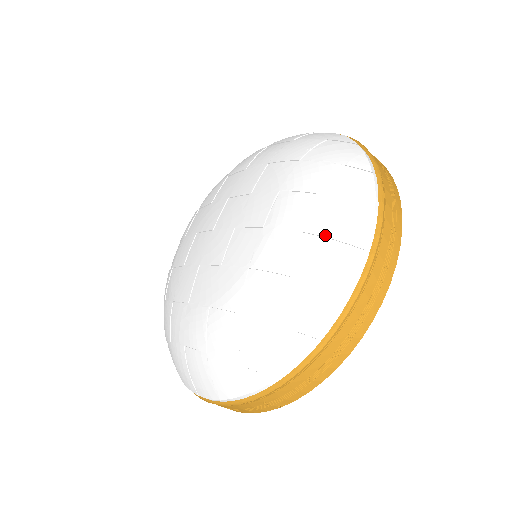
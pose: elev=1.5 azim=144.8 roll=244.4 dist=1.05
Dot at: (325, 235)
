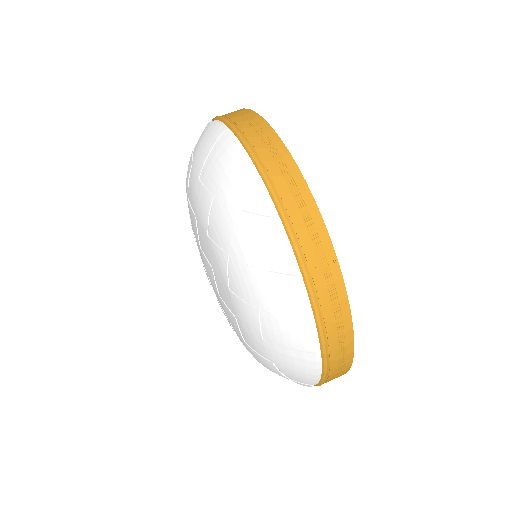
Dot at: (204, 160)
